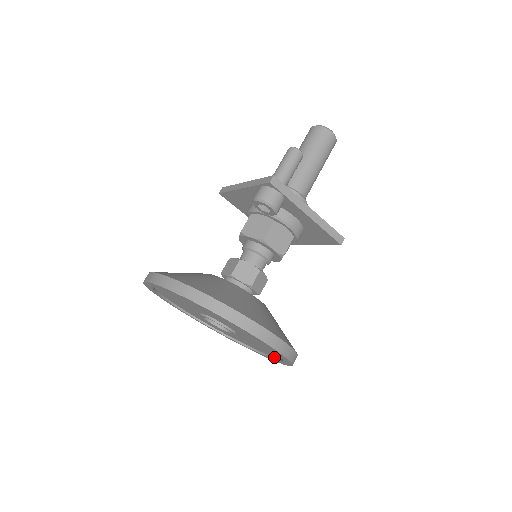
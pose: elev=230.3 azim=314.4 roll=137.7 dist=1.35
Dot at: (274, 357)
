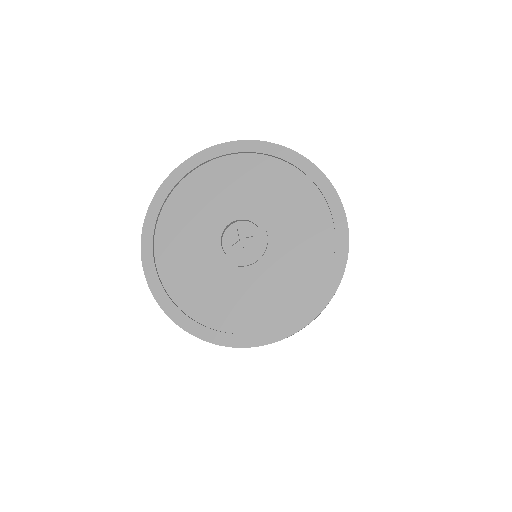
Dot at: (289, 320)
